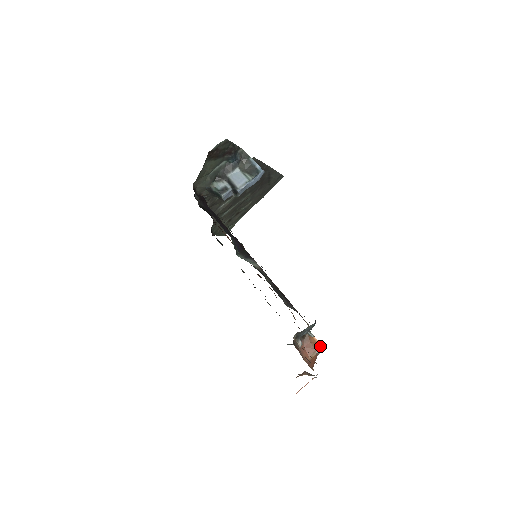
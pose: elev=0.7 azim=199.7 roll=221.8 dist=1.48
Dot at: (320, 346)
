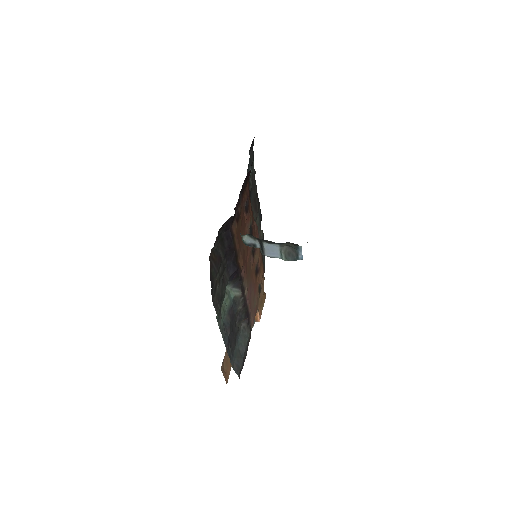
Dot at: (258, 320)
